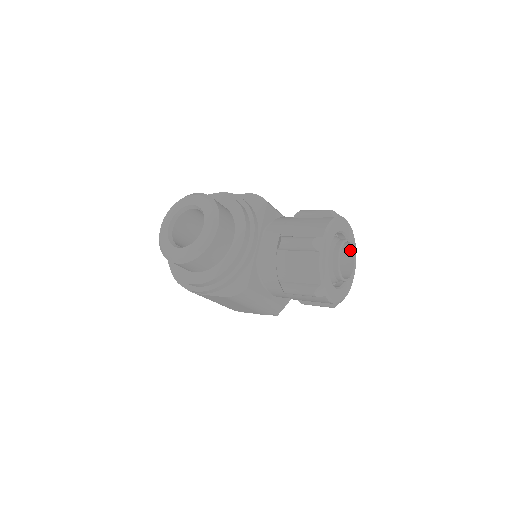
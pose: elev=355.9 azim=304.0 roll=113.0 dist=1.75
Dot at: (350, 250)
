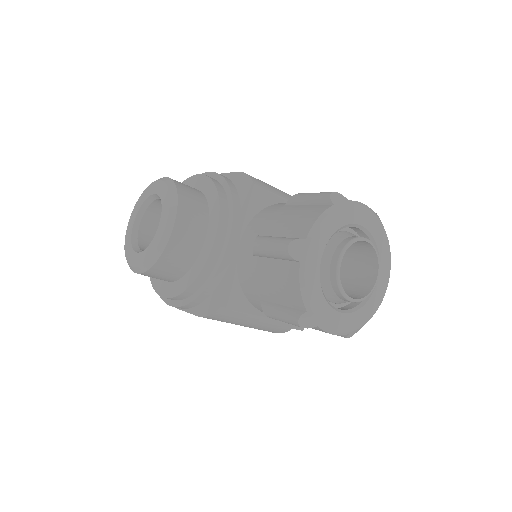
Dot at: (371, 252)
